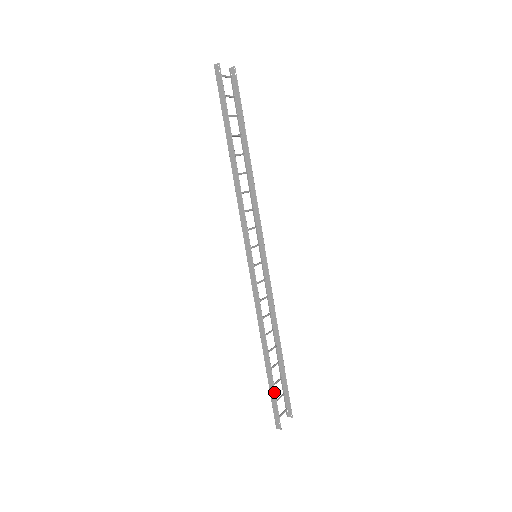
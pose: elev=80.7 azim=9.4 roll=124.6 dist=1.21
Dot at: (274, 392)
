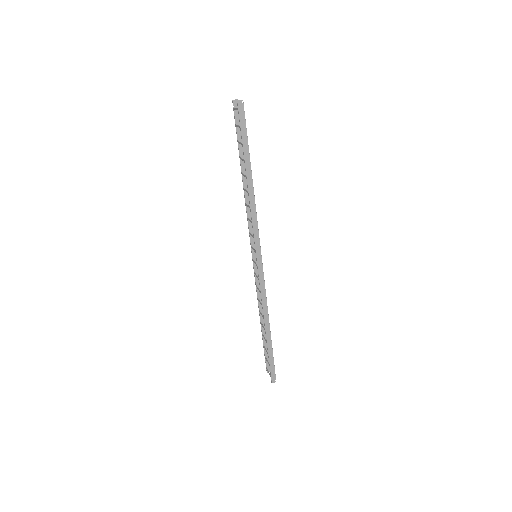
Dot at: occluded
